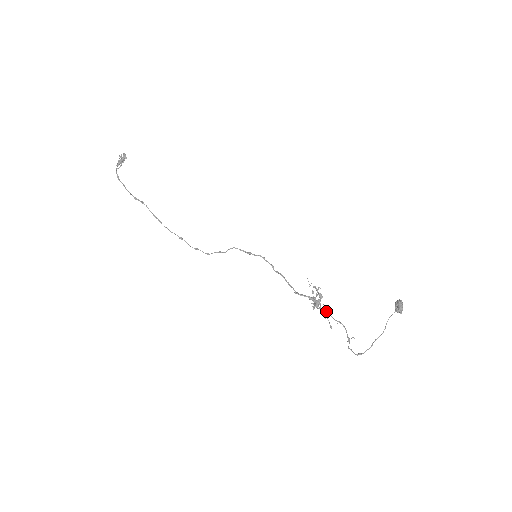
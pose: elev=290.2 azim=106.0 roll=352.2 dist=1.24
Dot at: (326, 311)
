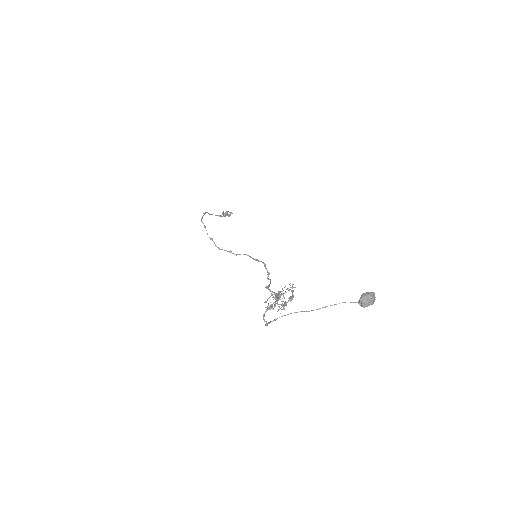
Dot at: (277, 294)
